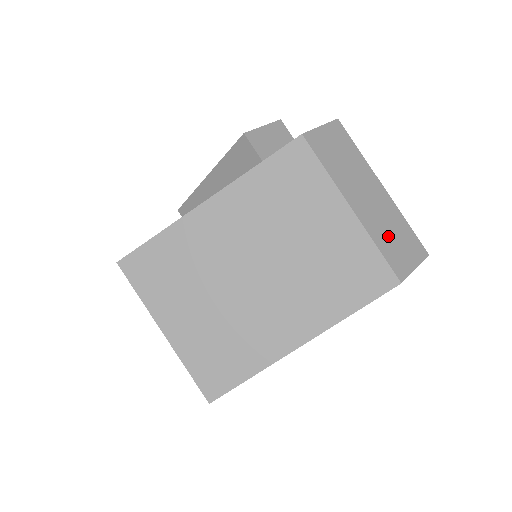
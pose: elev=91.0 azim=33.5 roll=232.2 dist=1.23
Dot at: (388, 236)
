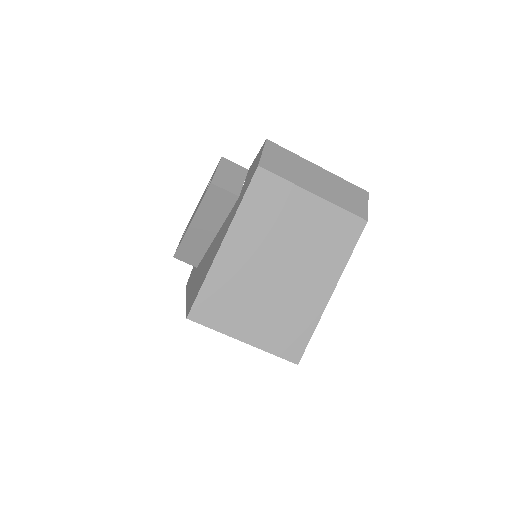
Dot at: (342, 197)
